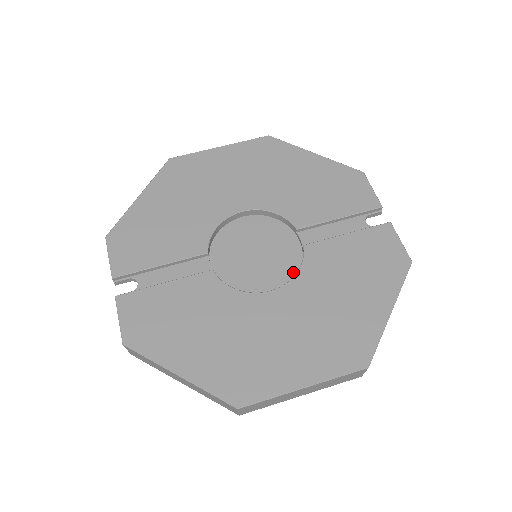
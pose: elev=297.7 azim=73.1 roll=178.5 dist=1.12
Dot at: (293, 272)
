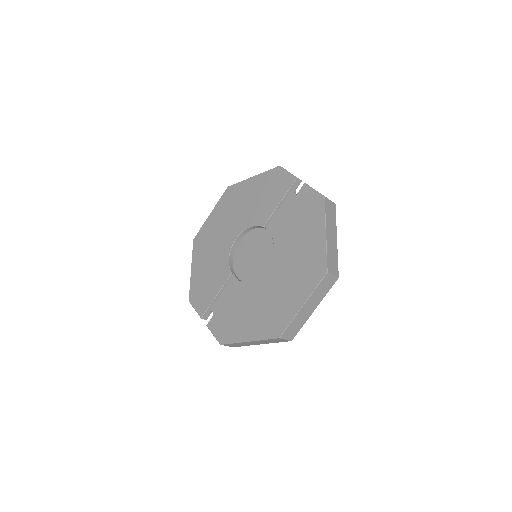
Dot at: occluded
